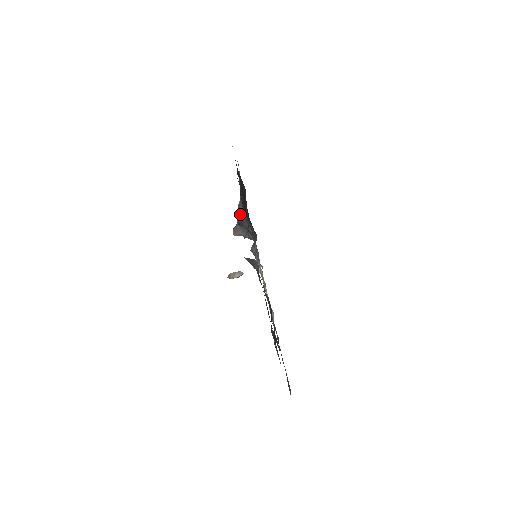
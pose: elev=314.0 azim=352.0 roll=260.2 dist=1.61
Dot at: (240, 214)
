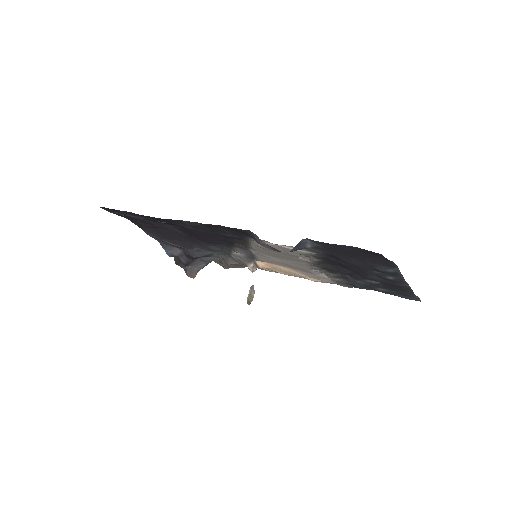
Dot at: (178, 257)
